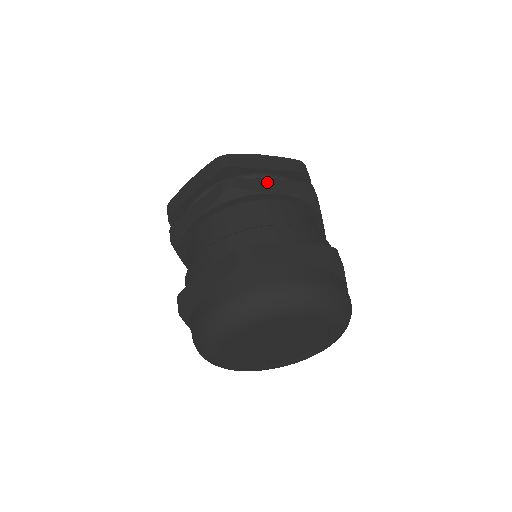
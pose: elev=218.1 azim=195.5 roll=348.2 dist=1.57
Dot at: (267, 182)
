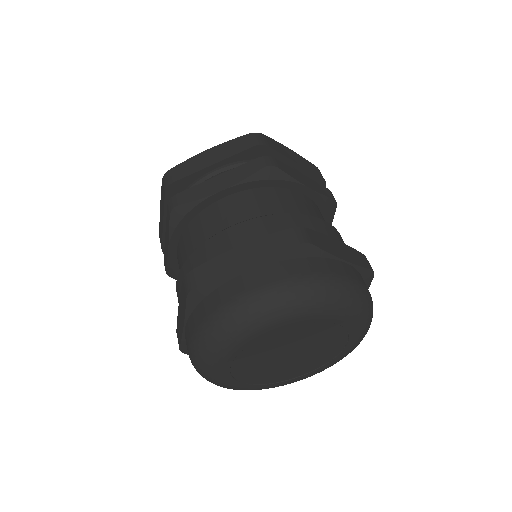
Dot at: (212, 181)
